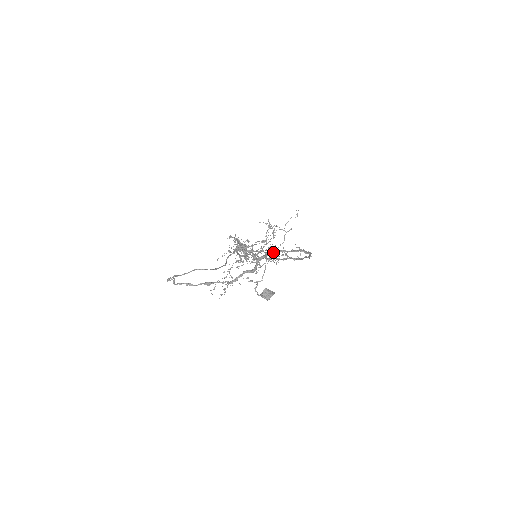
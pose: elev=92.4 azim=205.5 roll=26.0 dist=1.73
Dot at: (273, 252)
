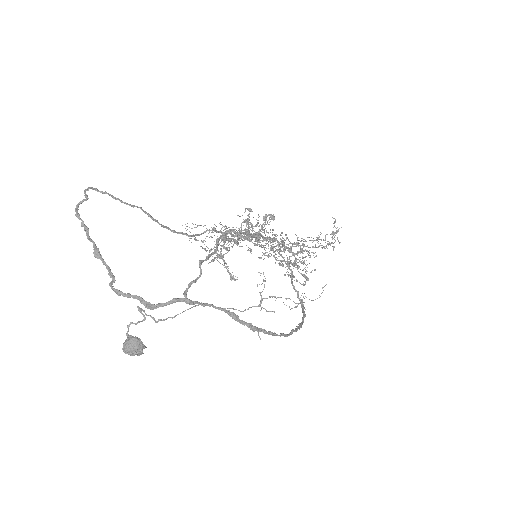
Dot at: (215, 307)
